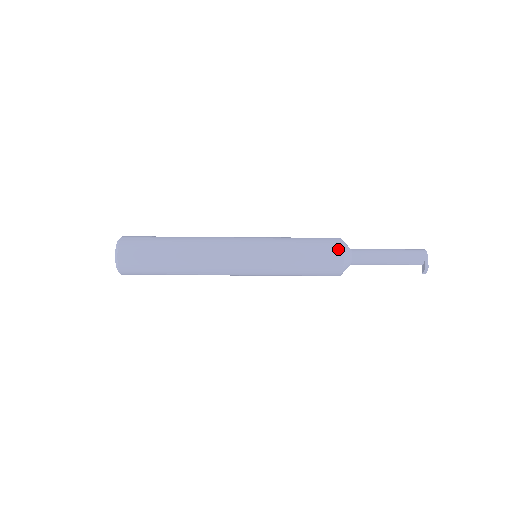
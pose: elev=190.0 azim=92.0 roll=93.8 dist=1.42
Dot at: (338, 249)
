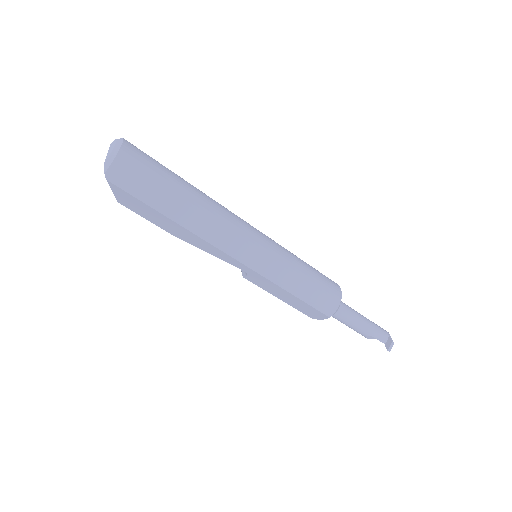
Dot at: (334, 282)
